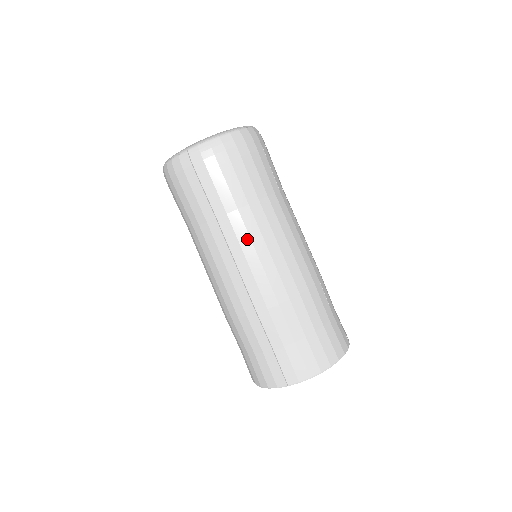
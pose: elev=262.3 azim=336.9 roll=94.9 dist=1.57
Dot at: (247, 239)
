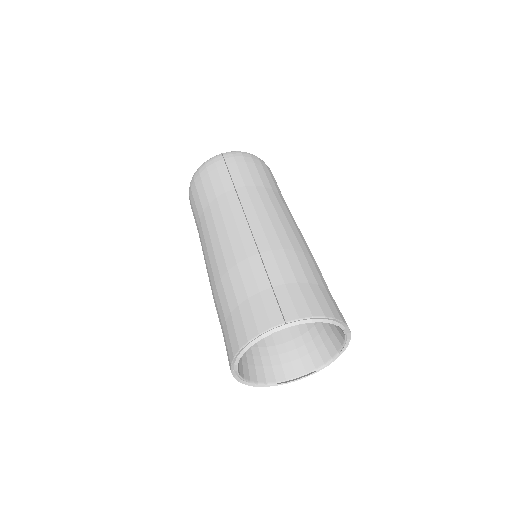
Dot at: (260, 203)
